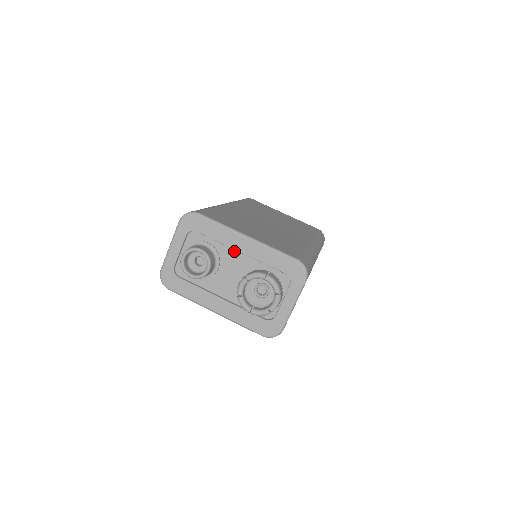
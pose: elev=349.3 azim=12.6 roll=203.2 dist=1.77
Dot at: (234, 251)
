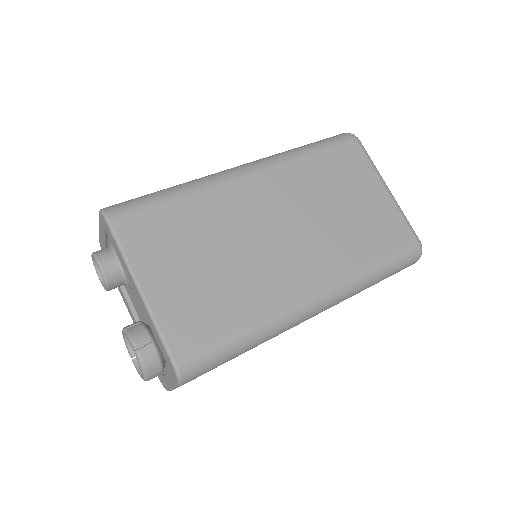
Dot at: occluded
